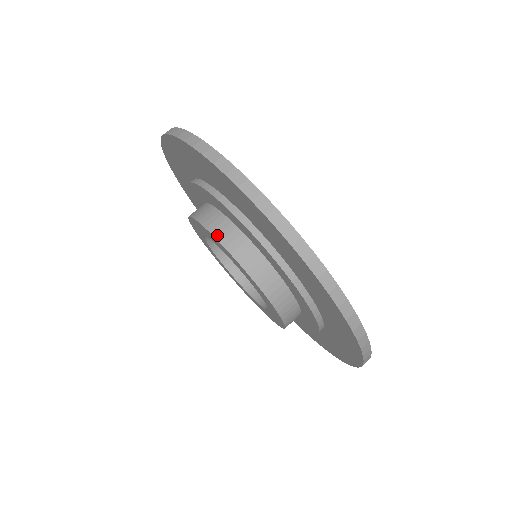
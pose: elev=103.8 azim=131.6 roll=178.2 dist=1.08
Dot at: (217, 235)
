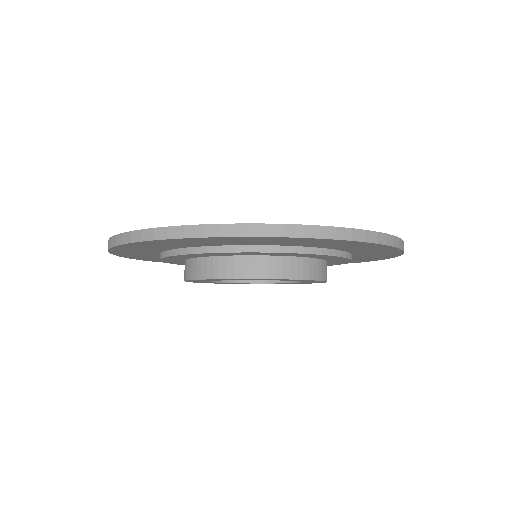
Dot at: (290, 276)
